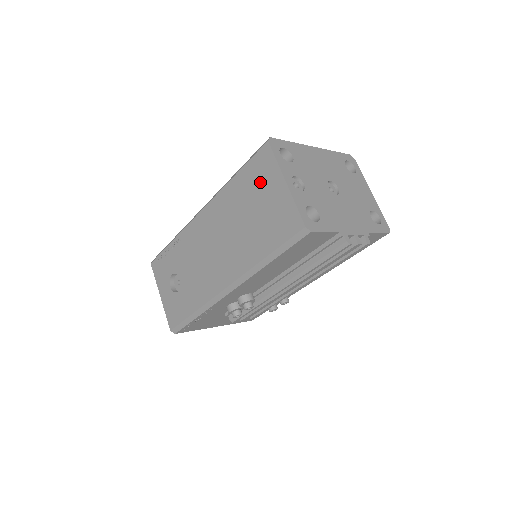
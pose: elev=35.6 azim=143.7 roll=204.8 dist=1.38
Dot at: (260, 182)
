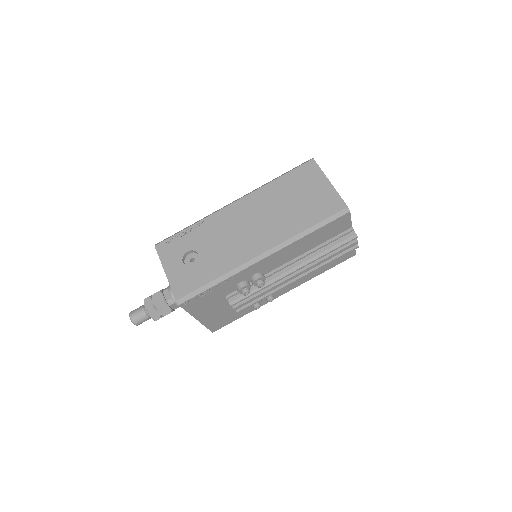
Dot at: (305, 182)
